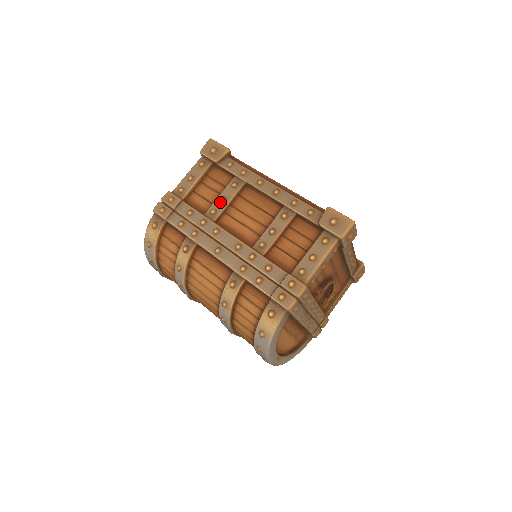
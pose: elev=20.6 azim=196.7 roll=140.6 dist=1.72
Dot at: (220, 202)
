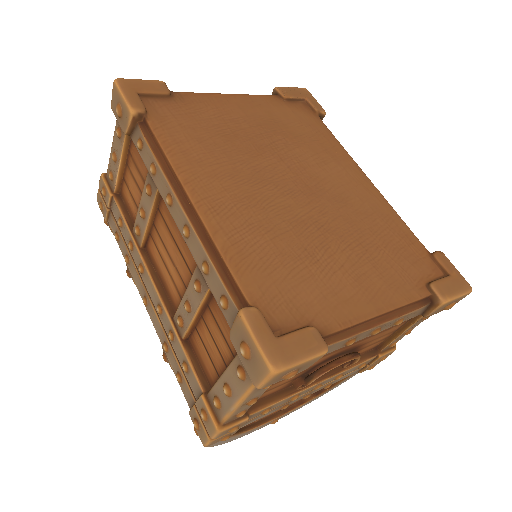
Dot at: (141, 216)
